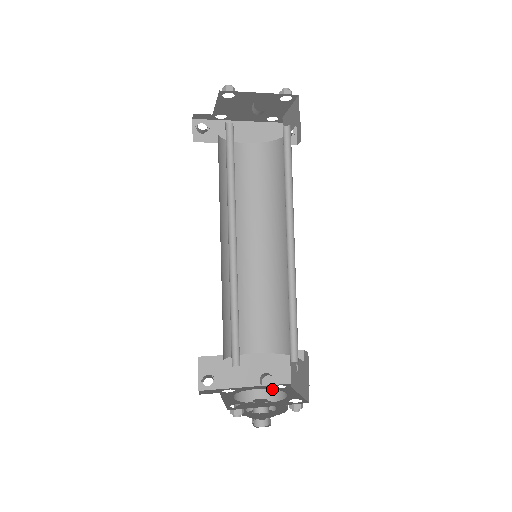
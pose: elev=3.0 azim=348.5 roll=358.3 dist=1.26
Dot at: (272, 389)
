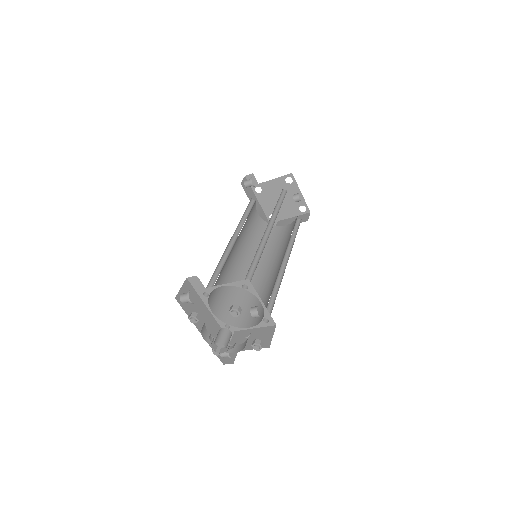
Dot at: occluded
